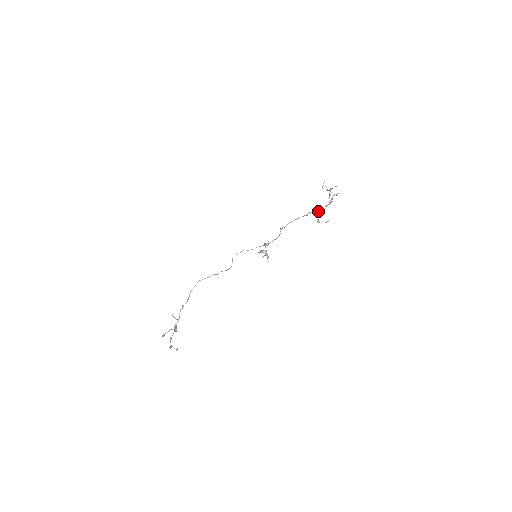
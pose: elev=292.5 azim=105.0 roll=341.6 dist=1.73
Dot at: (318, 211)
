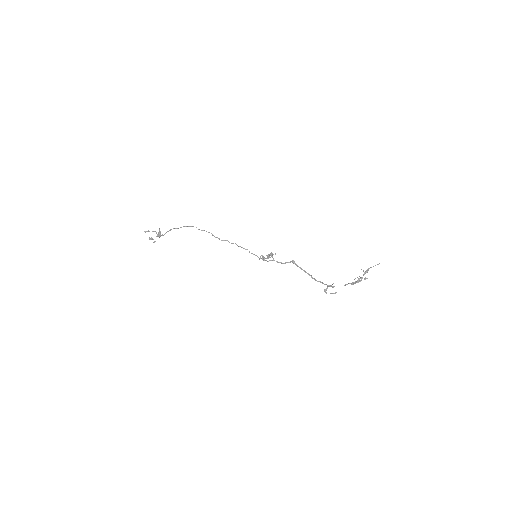
Dot at: (332, 287)
